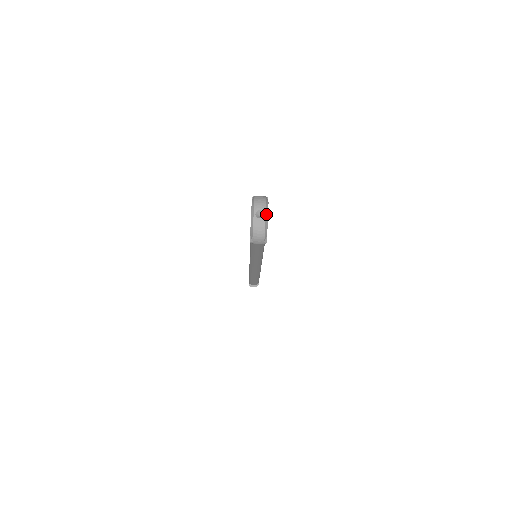
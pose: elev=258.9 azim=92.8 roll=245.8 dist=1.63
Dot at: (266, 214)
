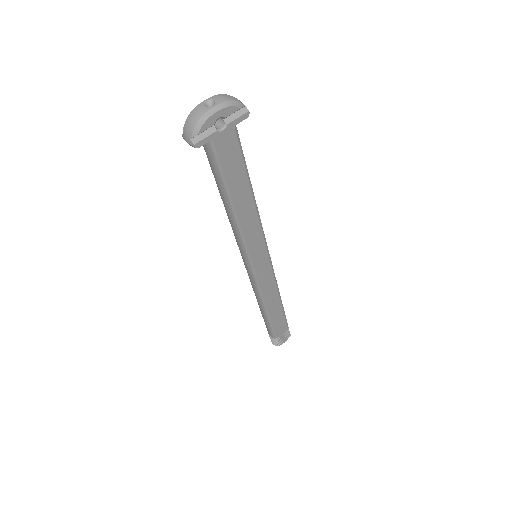
Dot at: (216, 107)
